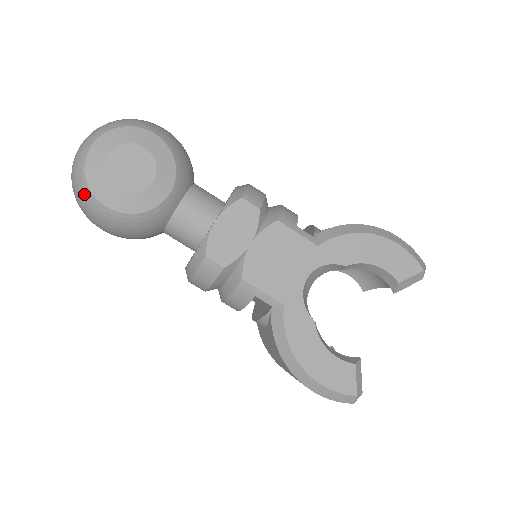
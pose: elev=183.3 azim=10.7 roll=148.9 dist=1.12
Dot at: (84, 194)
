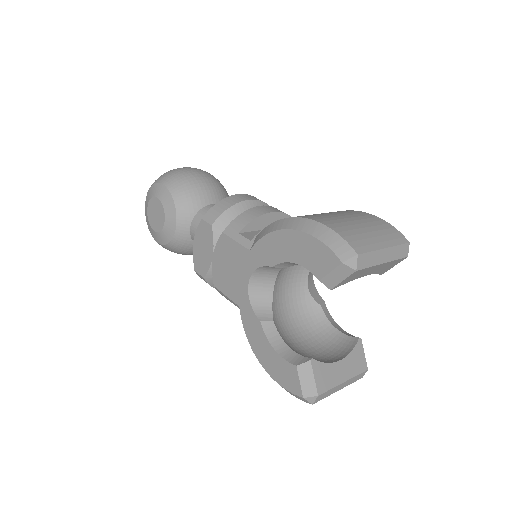
Dot at: occluded
